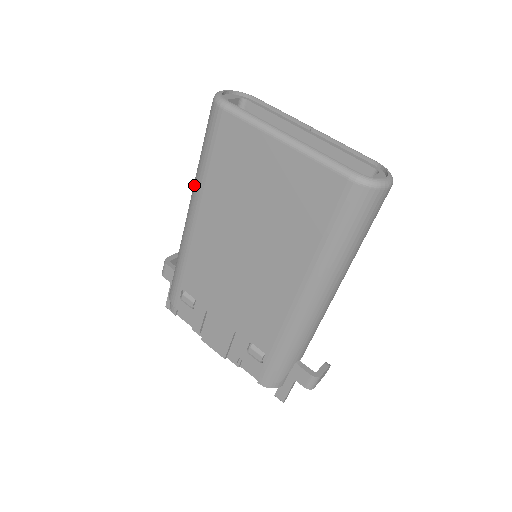
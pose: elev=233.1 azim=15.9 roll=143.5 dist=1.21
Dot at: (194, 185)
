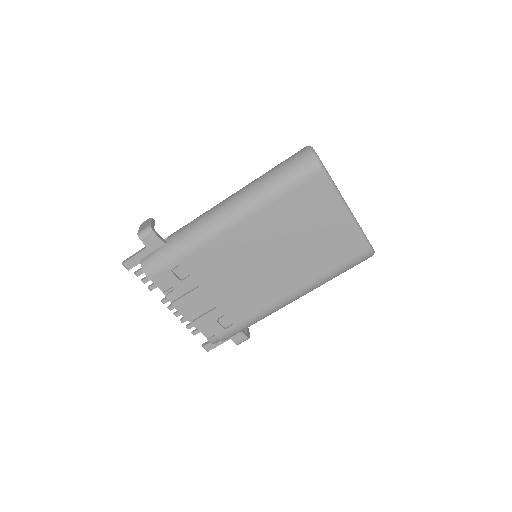
Dot at: (252, 198)
